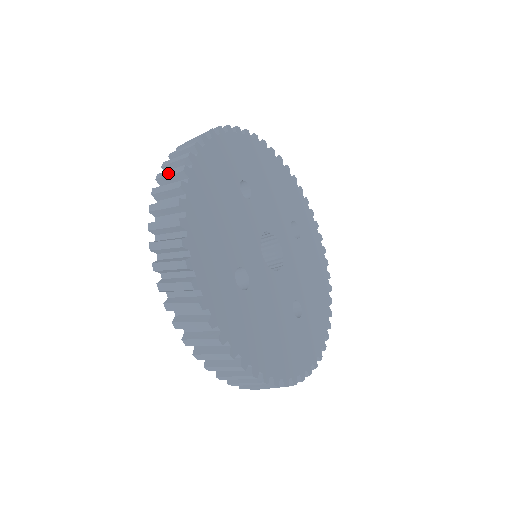
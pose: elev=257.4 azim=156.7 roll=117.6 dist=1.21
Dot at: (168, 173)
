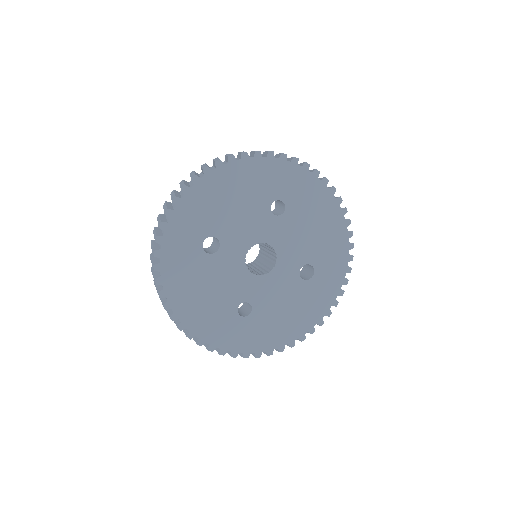
Dot at: (228, 154)
